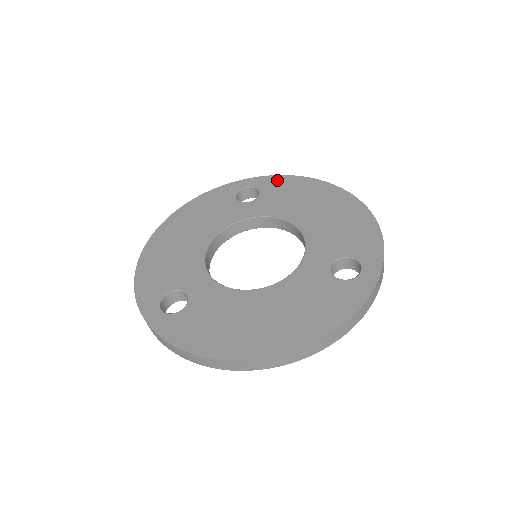
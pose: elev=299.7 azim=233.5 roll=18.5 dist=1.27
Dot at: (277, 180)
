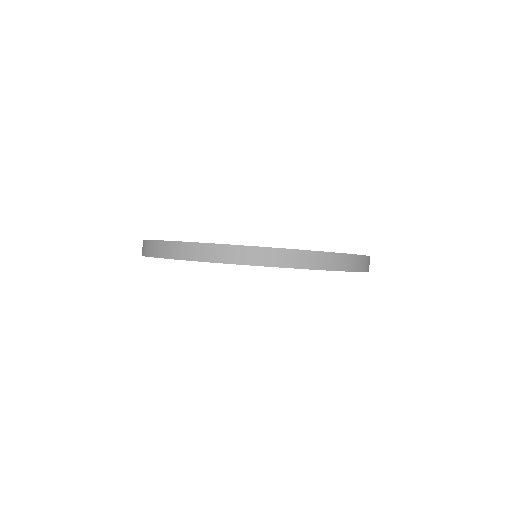
Dot at: occluded
